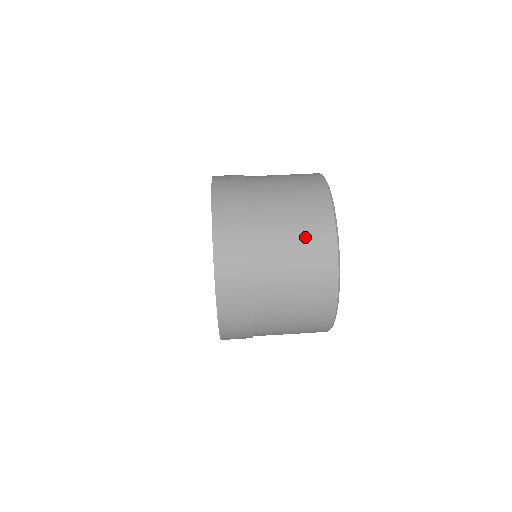
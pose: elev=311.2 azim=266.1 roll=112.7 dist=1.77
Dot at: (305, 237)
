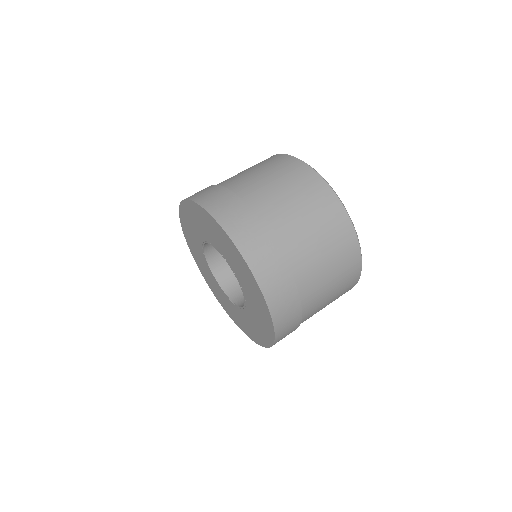
Dot at: (308, 202)
